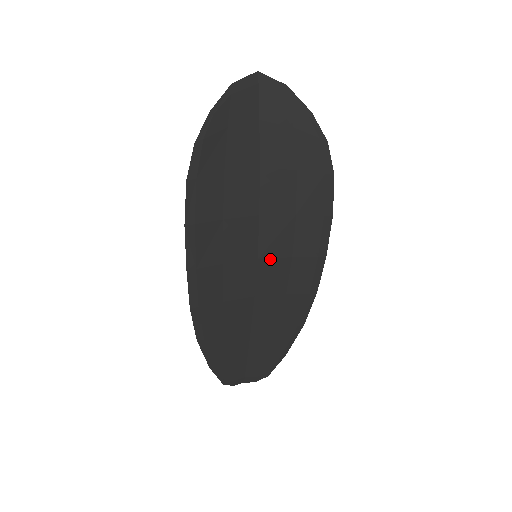
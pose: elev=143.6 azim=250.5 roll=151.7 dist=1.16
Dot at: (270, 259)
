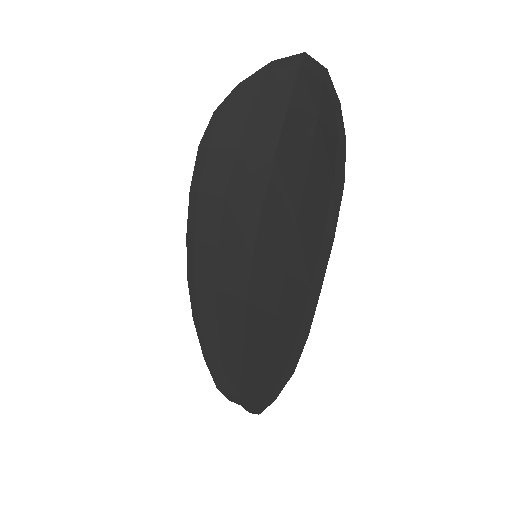
Dot at: (264, 264)
